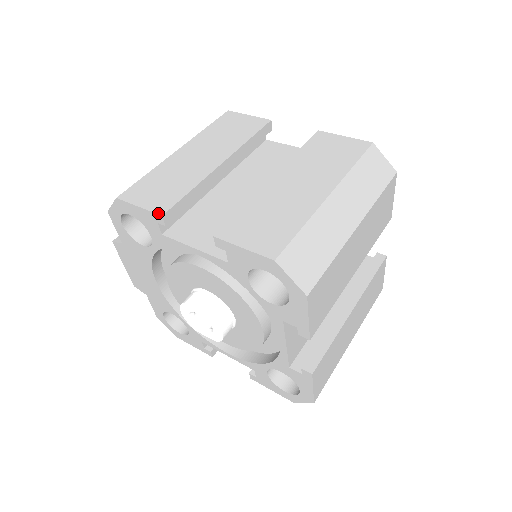
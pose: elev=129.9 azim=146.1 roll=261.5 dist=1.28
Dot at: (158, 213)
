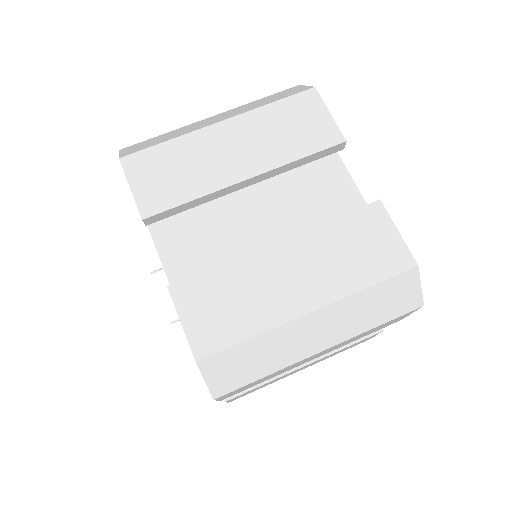
Dot at: (141, 213)
